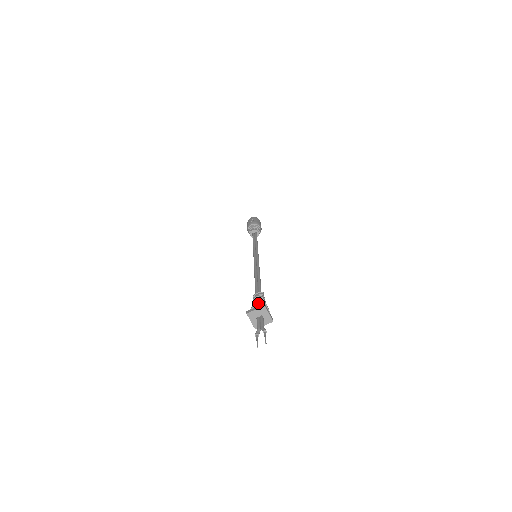
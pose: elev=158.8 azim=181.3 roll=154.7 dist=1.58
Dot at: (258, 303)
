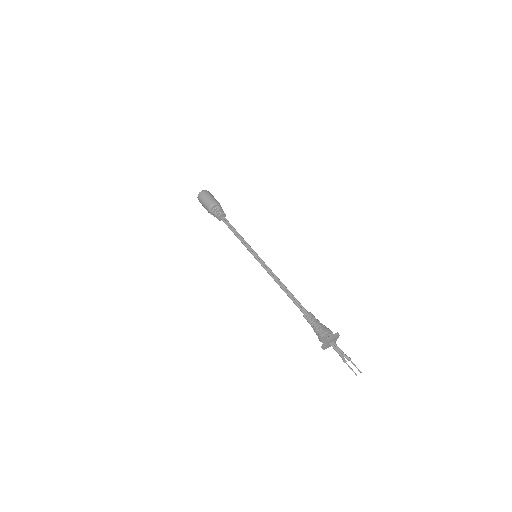
Dot at: (330, 330)
